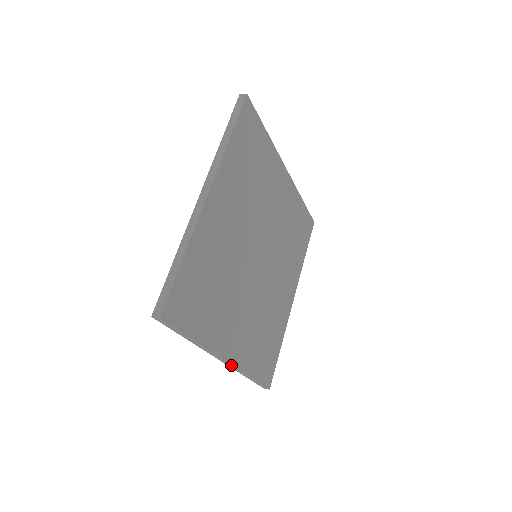
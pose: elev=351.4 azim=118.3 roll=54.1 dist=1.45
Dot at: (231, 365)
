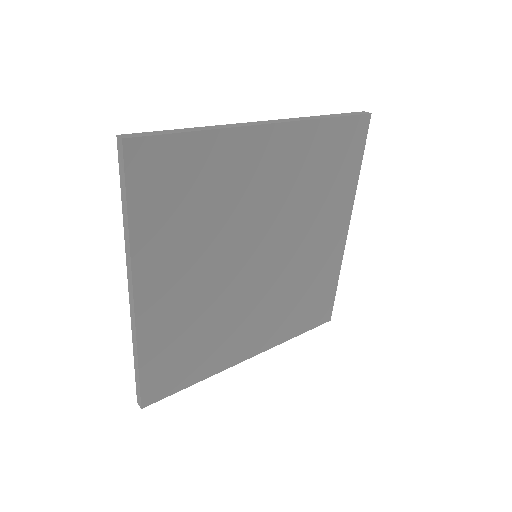
Dot at: (260, 352)
